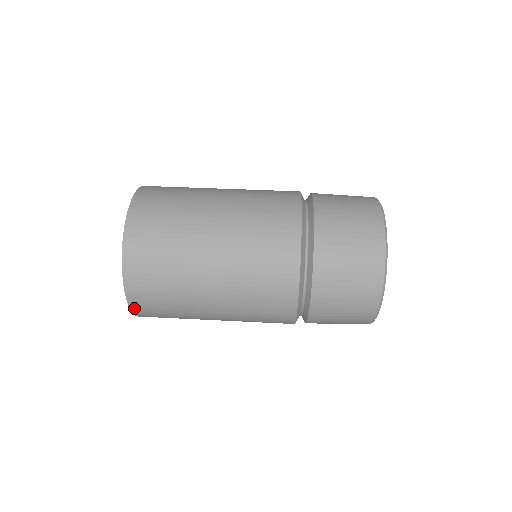
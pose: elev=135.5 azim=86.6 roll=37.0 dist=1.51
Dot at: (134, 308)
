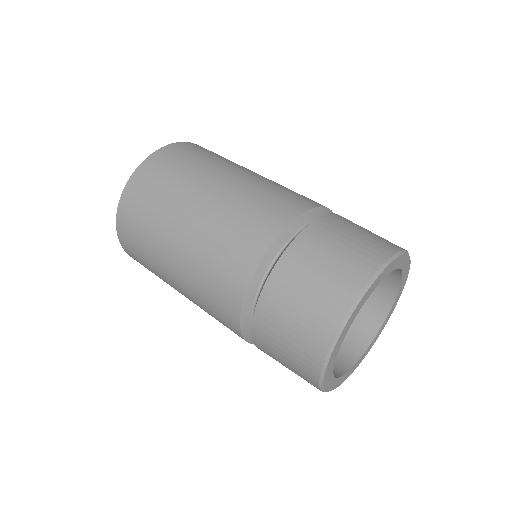
Dot at: occluded
